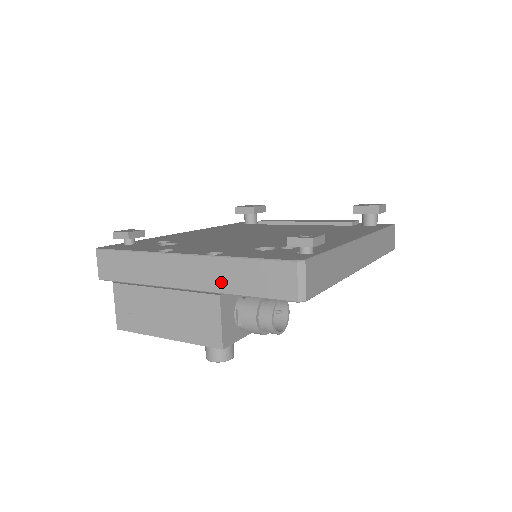
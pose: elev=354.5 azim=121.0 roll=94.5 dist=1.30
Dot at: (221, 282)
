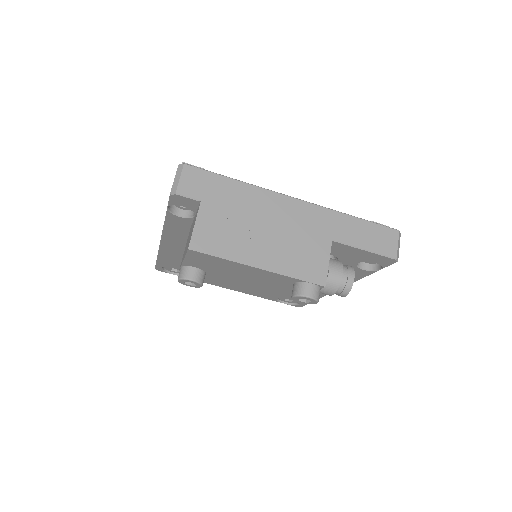
Dot at: (333, 230)
